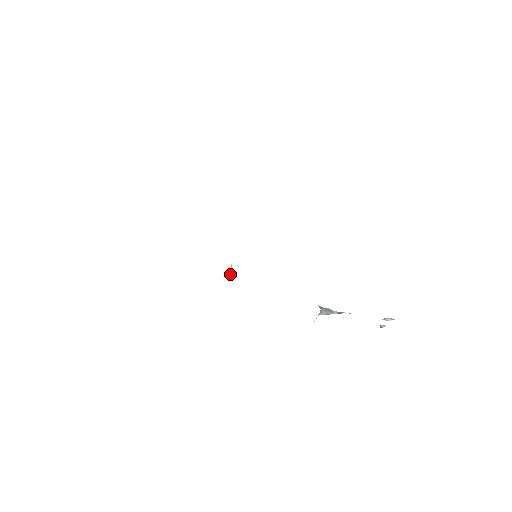
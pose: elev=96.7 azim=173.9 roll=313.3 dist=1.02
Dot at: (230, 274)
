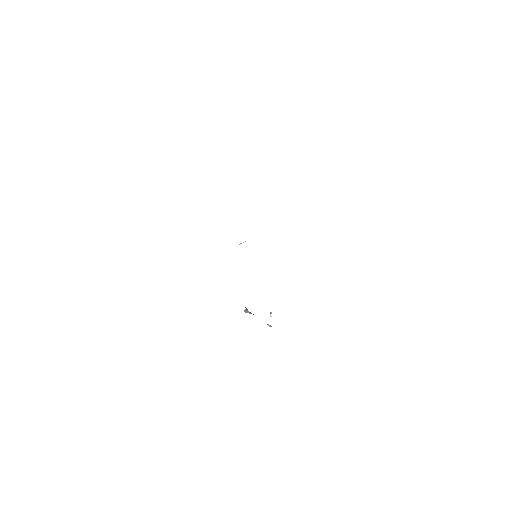
Dot at: (241, 243)
